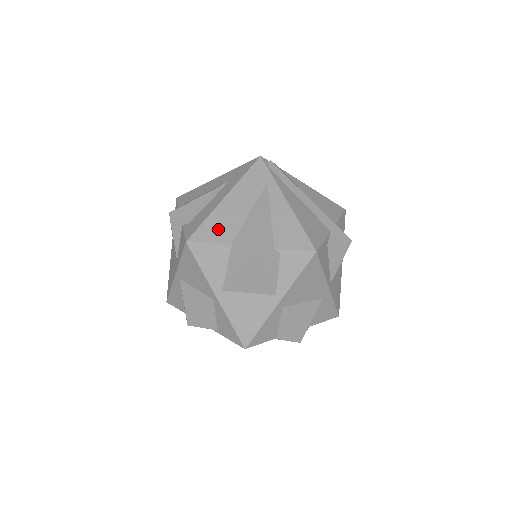
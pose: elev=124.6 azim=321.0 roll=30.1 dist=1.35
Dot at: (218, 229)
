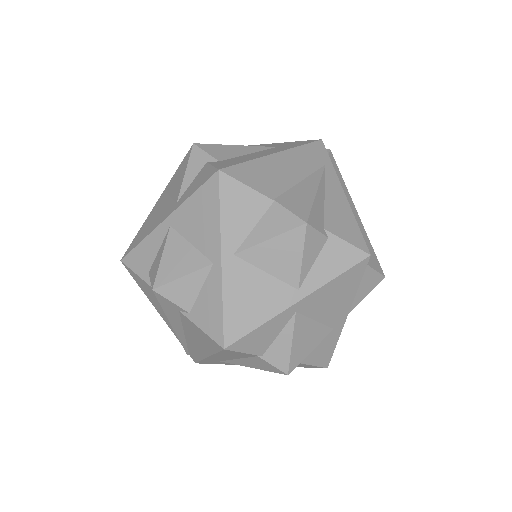
Dot at: (262, 177)
